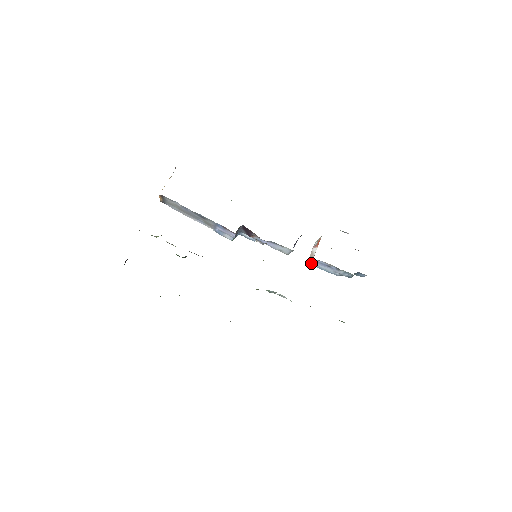
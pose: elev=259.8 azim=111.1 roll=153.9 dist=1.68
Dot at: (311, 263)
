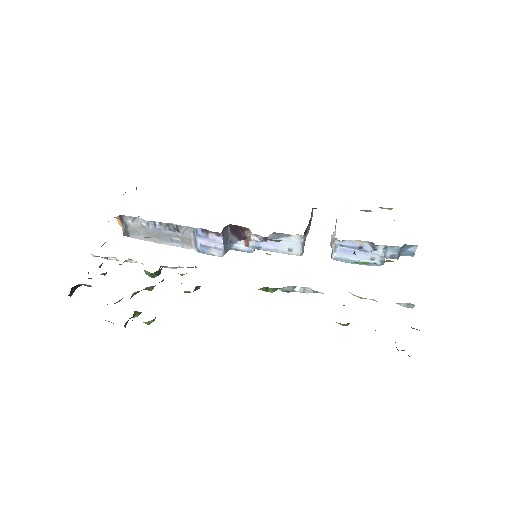
Dot at: (336, 257)
